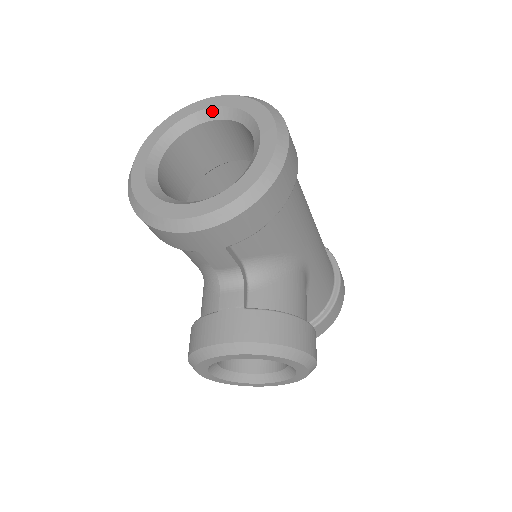
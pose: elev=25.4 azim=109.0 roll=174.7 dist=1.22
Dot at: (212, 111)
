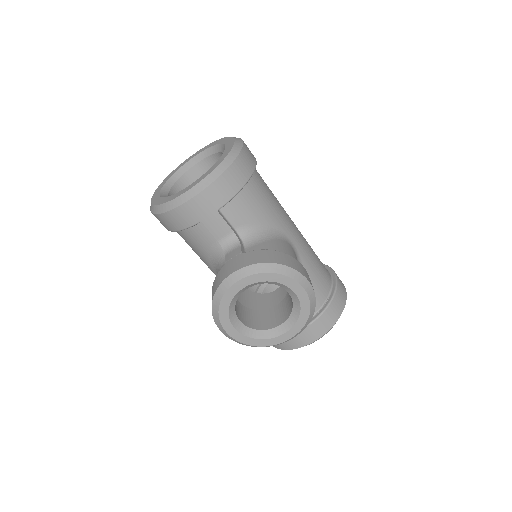
Dot at: (197, 157)
